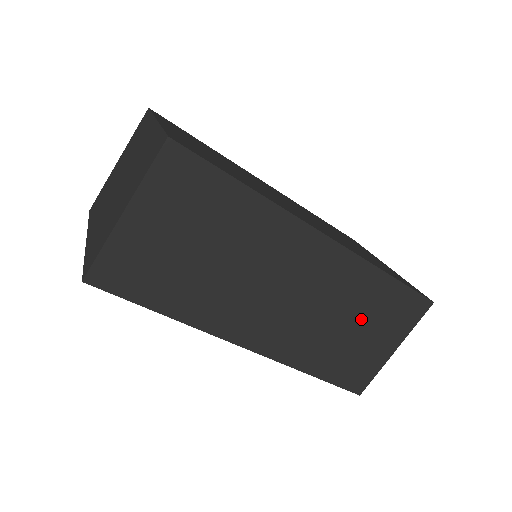
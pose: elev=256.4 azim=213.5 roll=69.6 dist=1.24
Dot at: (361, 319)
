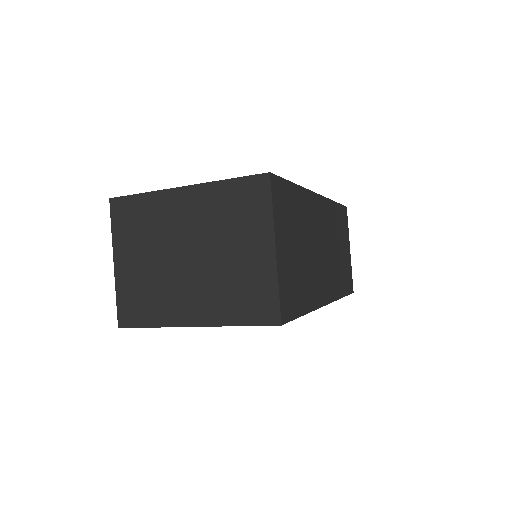
Dot at: (340, 240)
